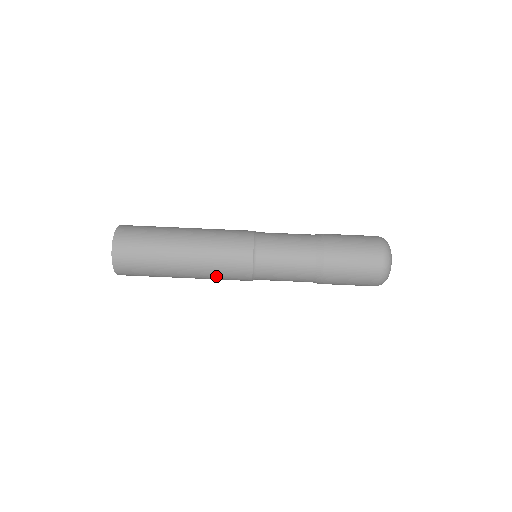
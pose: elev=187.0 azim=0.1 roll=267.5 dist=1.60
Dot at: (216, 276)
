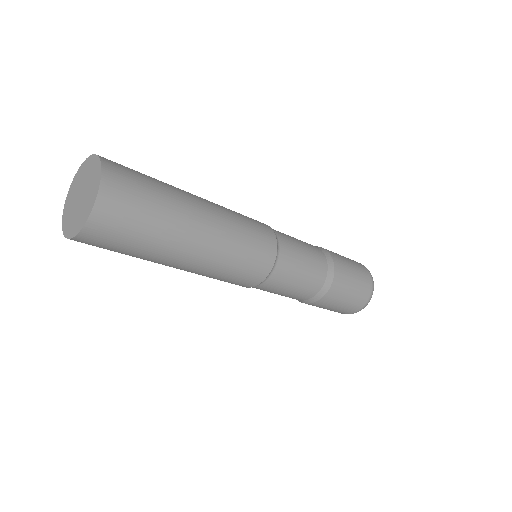
Dot at: (209, 277)
